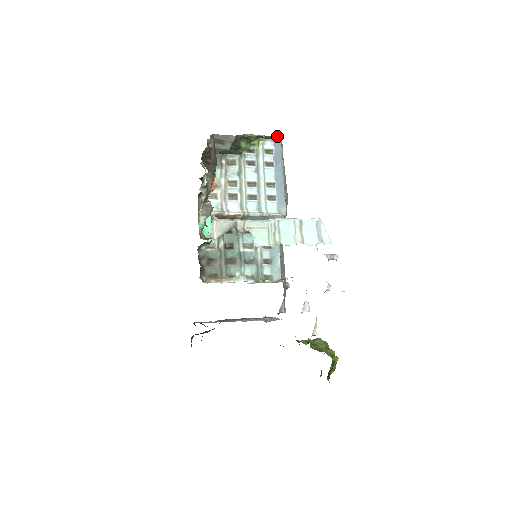
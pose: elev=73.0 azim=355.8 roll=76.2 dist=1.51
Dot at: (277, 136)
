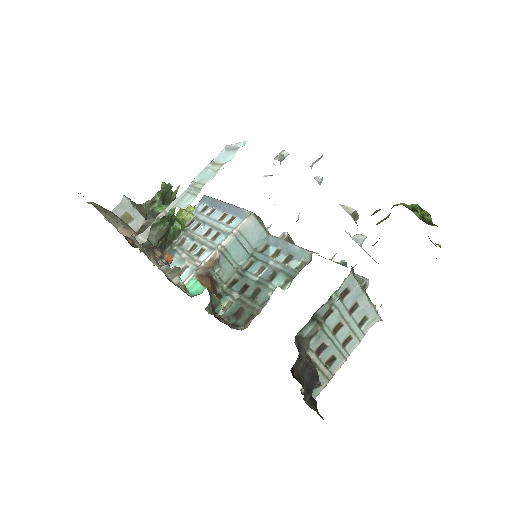
Dot at: (202, 198)
